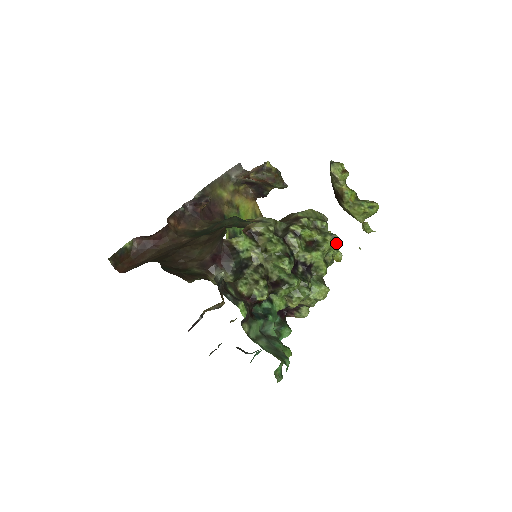
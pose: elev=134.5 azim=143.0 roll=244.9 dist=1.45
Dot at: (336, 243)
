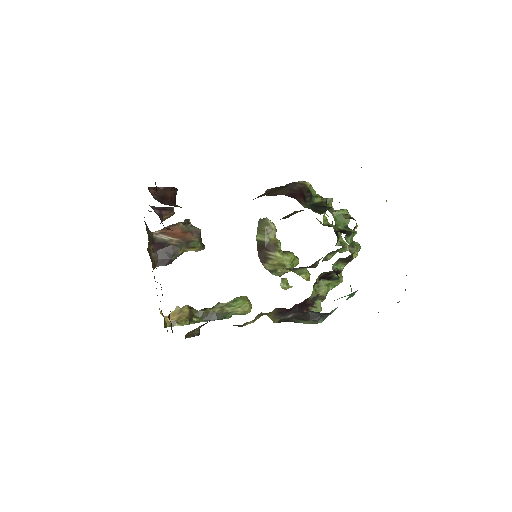
Dot at: occluded
